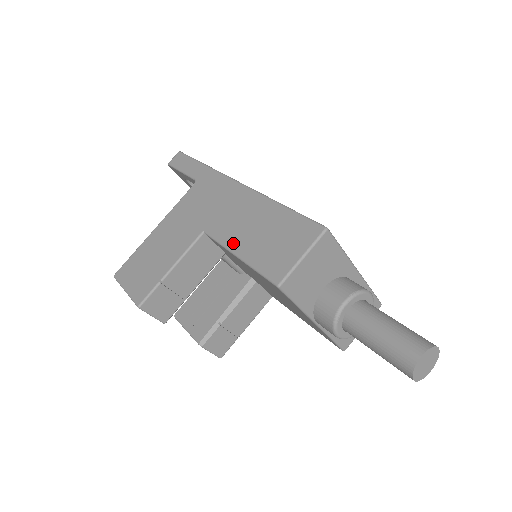
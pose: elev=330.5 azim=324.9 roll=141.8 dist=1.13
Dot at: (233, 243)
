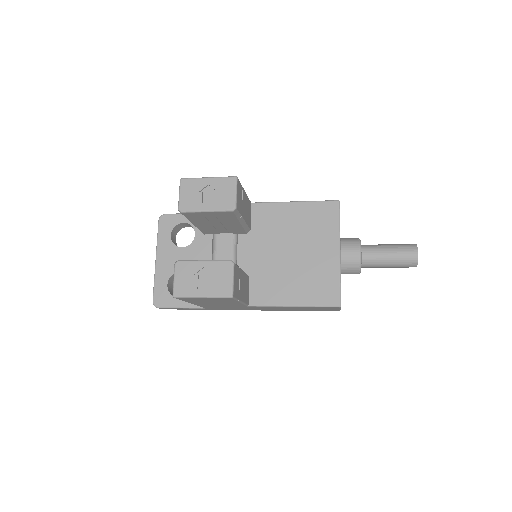
Dot at: occluded
